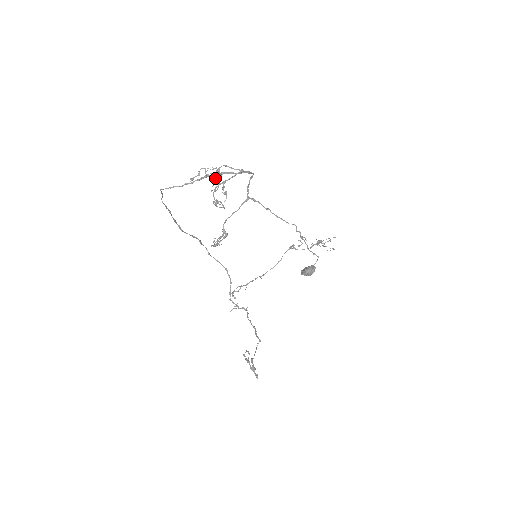
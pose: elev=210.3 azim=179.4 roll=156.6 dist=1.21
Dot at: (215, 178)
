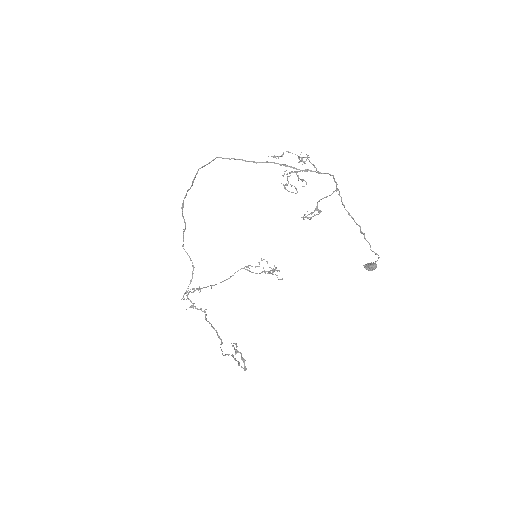
Dot at: (304, 163)
